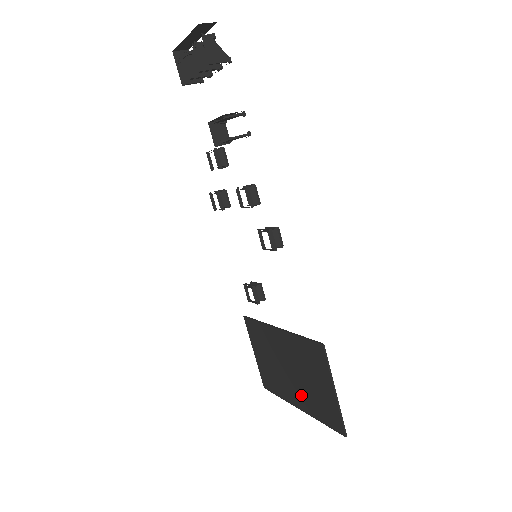
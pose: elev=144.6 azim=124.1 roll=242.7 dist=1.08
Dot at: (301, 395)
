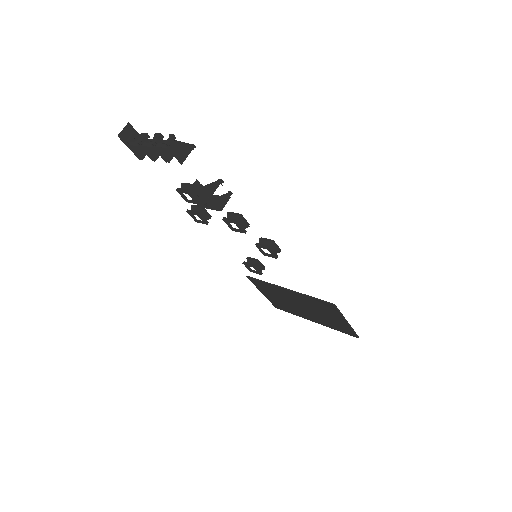
Dot at: (315, 318)
